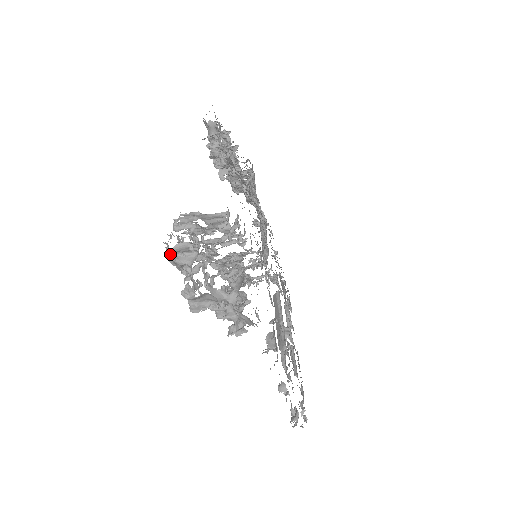
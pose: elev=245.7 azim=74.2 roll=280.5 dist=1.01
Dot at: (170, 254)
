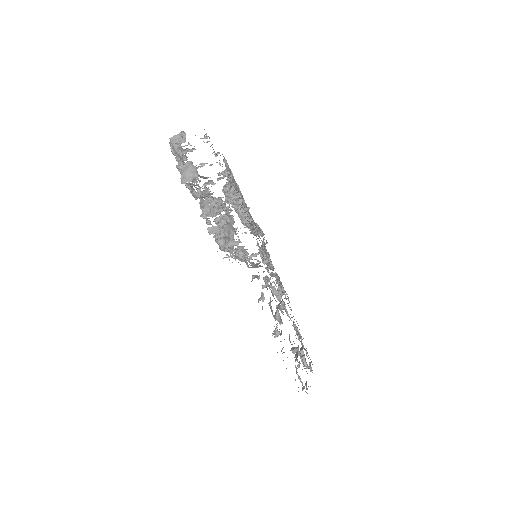
Dot at: (171, 143)
